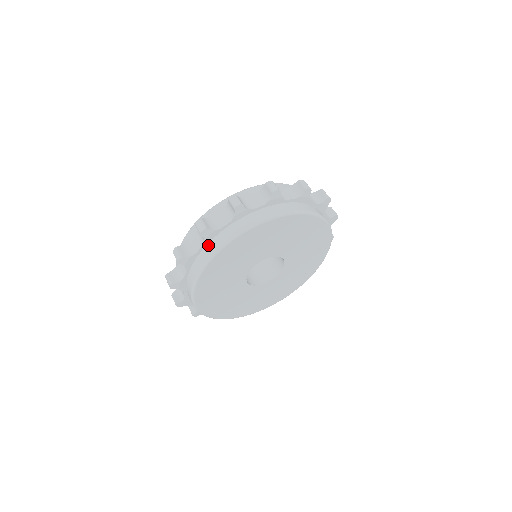
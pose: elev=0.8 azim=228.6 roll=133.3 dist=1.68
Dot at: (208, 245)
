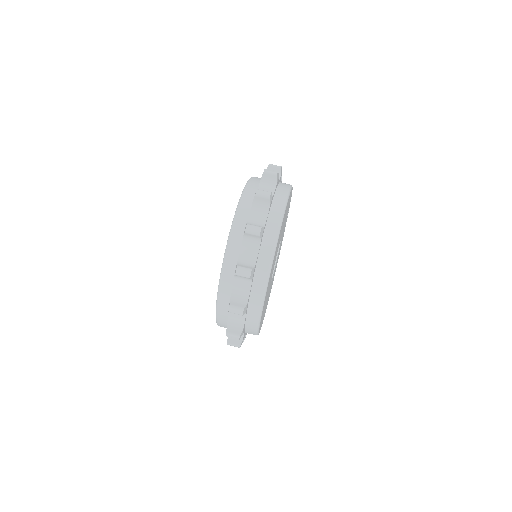
Dot at: (249, 310)
